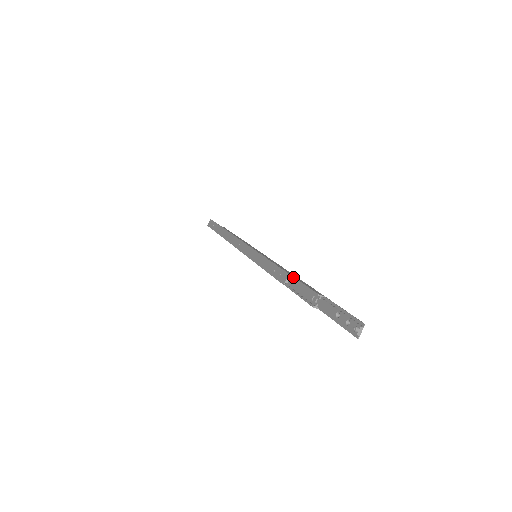
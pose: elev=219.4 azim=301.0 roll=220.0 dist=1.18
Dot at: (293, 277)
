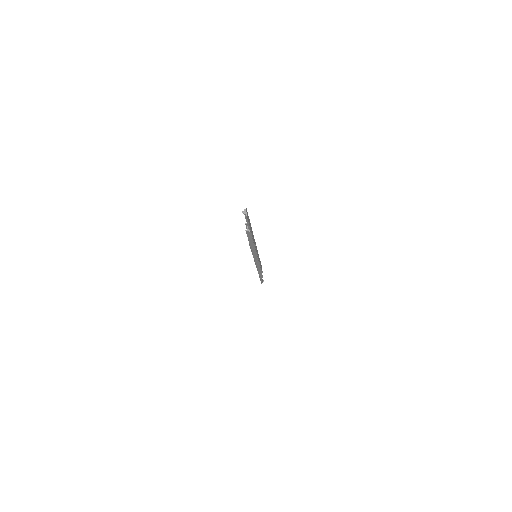
Dot at: occluded
